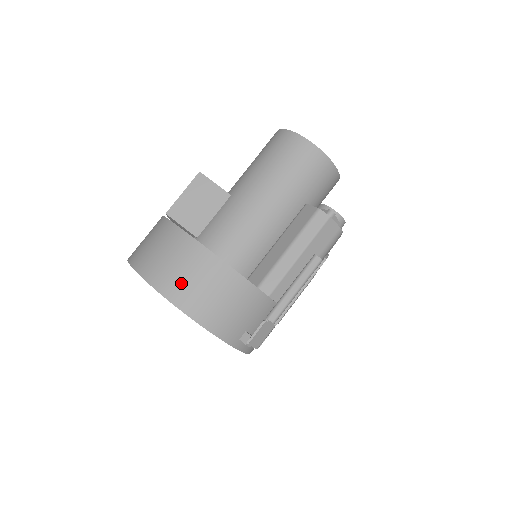
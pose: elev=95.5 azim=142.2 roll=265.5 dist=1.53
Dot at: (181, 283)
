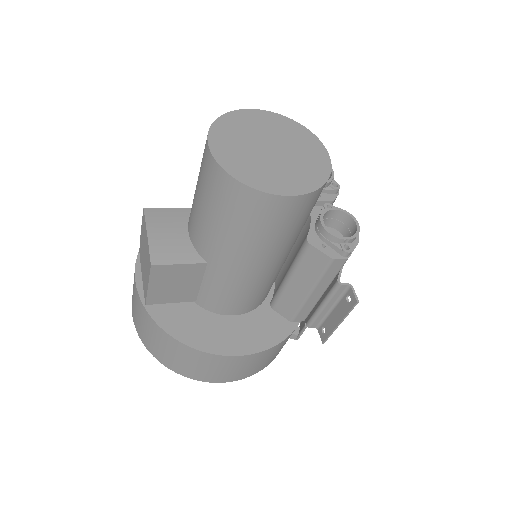
Dot at: (230, 375)
